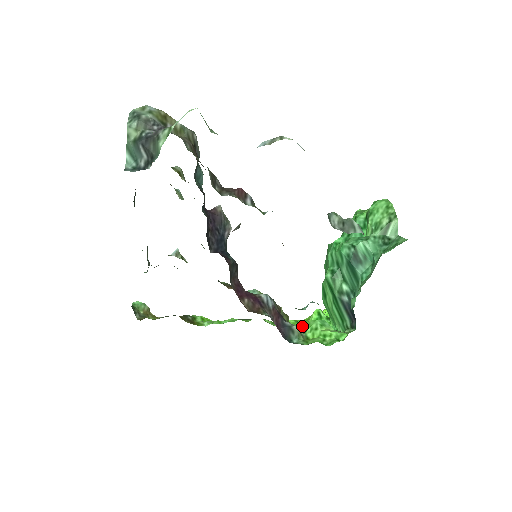
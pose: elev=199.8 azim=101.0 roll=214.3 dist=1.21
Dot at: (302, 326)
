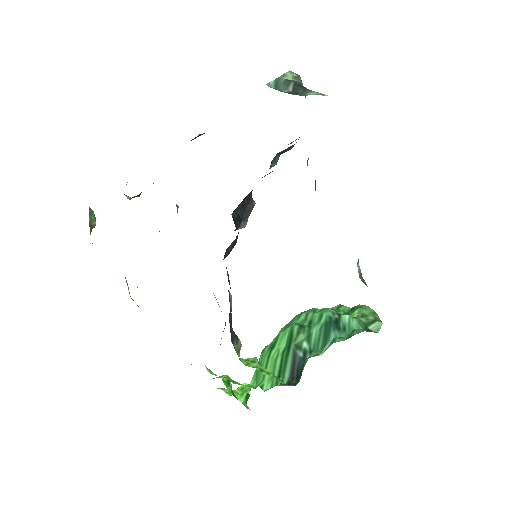
Dot at: occluded
